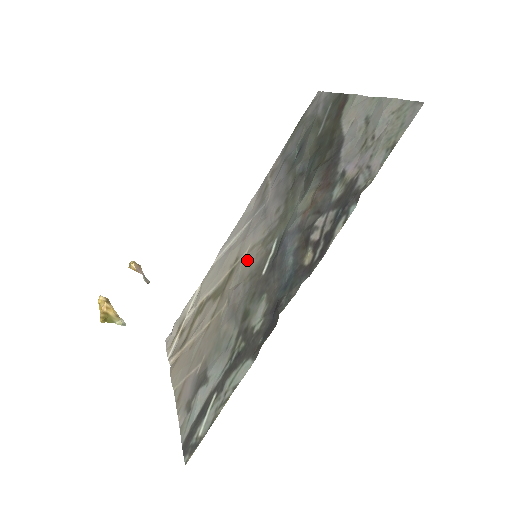
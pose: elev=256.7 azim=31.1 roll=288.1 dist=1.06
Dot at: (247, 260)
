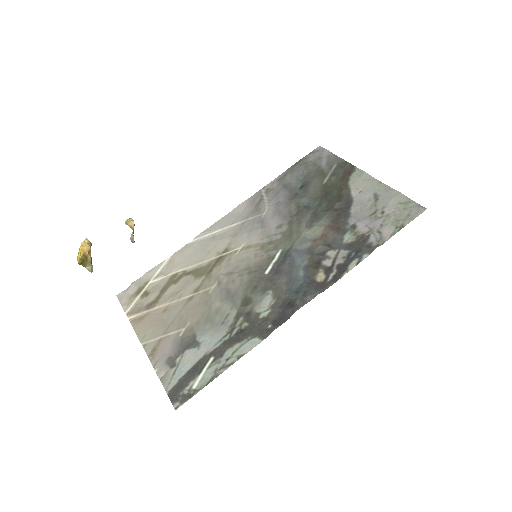
Dot at: (242, 255)
